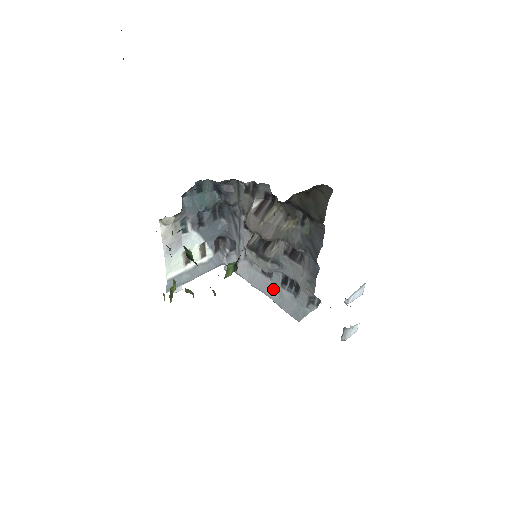
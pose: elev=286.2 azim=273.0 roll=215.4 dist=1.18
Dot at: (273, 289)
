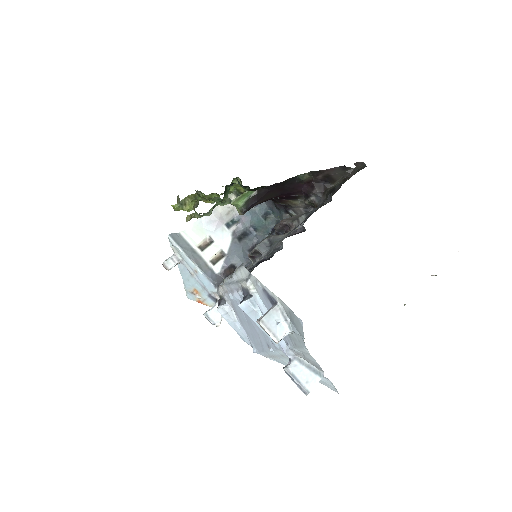
Dot at: occluded
